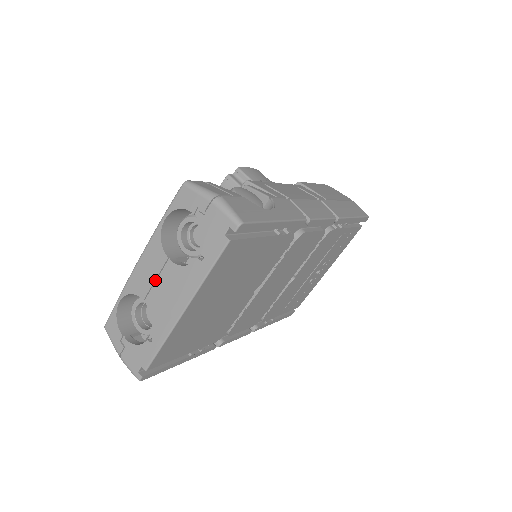
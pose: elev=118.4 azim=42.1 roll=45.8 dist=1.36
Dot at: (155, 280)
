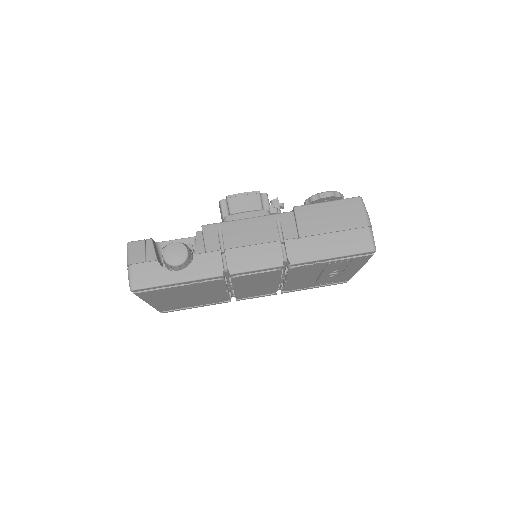
Dot at: occluded
